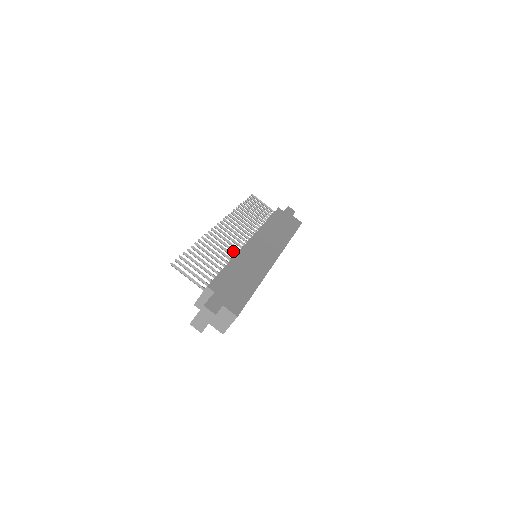
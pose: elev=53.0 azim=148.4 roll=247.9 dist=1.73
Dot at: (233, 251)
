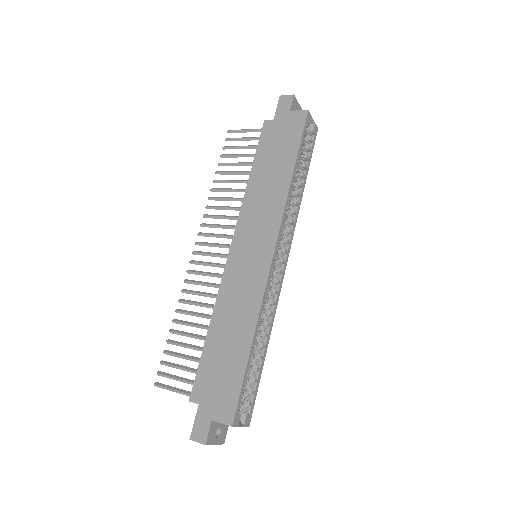
Dot at: occluded
